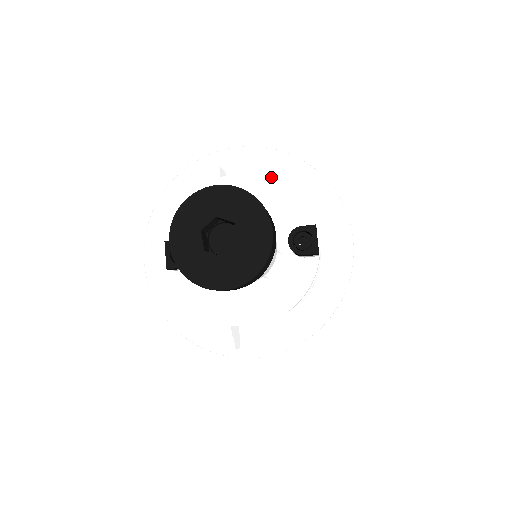
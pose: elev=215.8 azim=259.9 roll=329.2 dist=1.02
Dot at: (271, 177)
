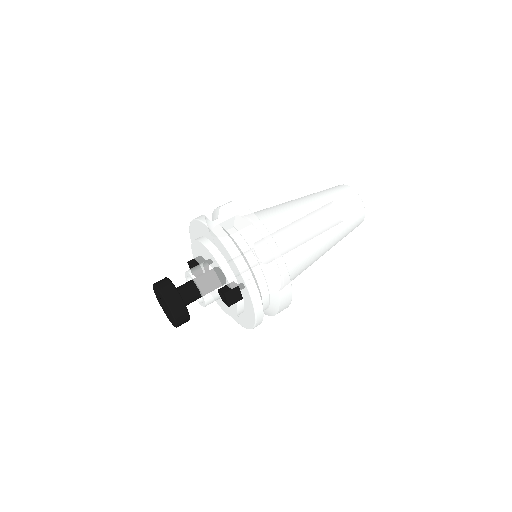
Dot at: (217, 247)
